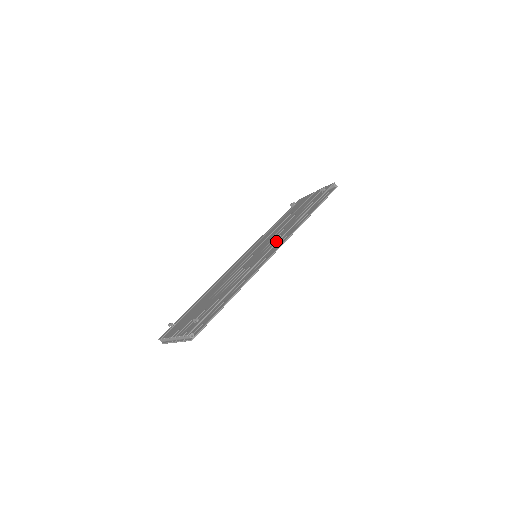
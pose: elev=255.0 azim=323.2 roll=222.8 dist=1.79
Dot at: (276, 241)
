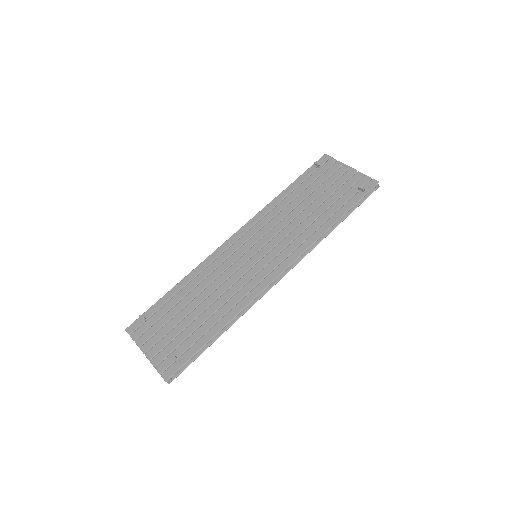
Dot at: (286, 265)
